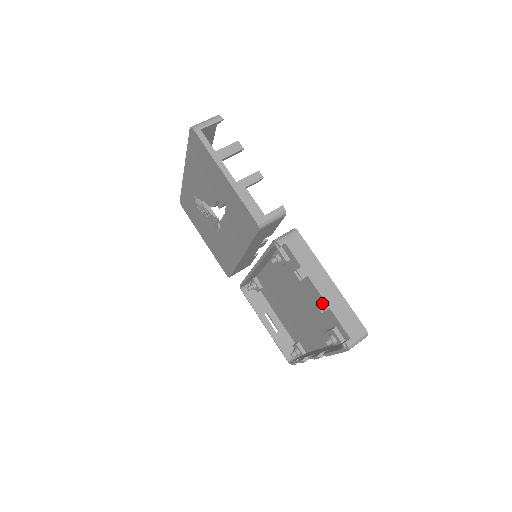
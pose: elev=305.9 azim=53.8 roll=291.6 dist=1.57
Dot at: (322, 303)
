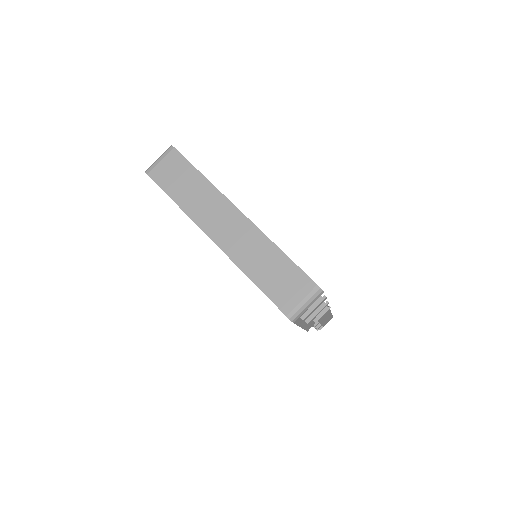
Dot at: (319, 327)
